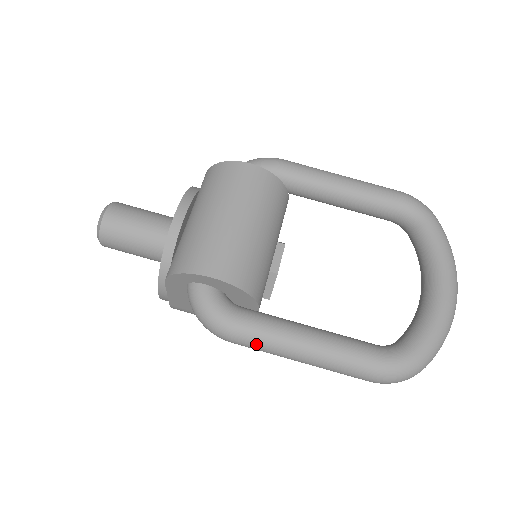
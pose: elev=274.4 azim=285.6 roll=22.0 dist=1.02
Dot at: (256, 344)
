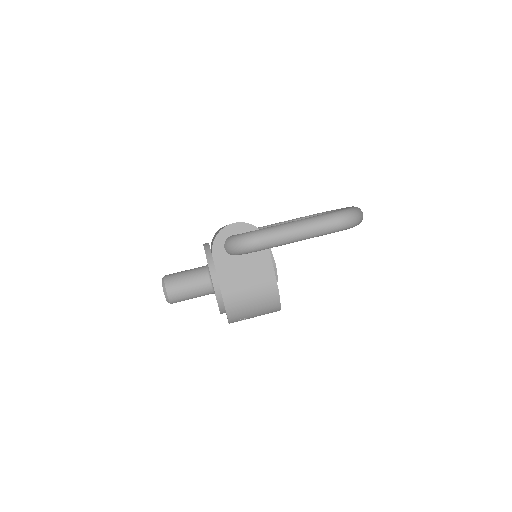
Dot at: (272, 232)
